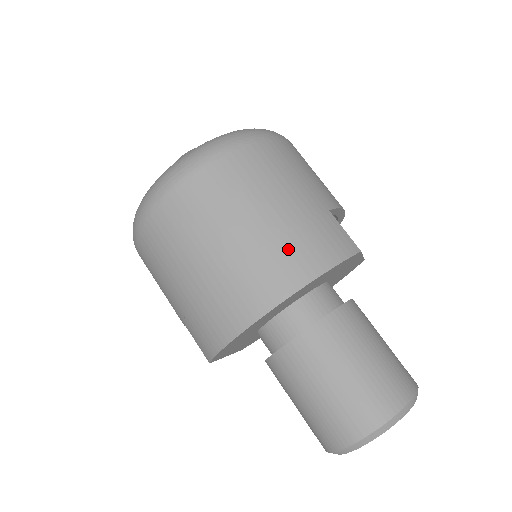
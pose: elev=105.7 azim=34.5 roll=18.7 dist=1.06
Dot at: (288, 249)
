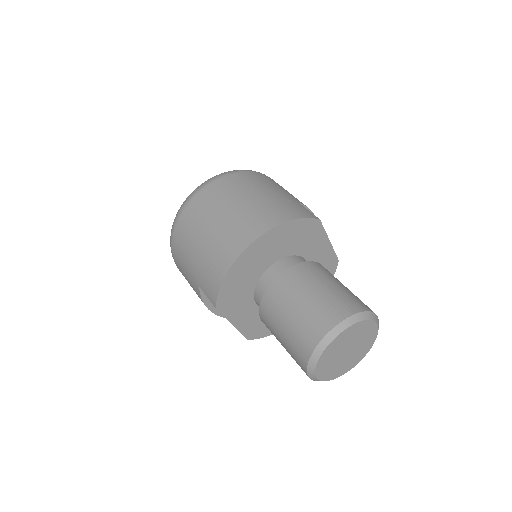
Dot at: (267, 210)
